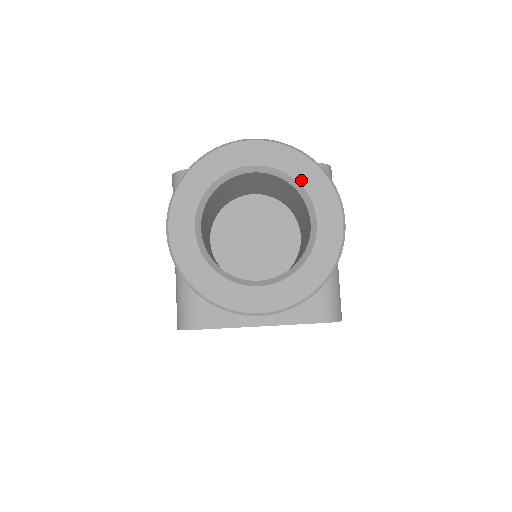
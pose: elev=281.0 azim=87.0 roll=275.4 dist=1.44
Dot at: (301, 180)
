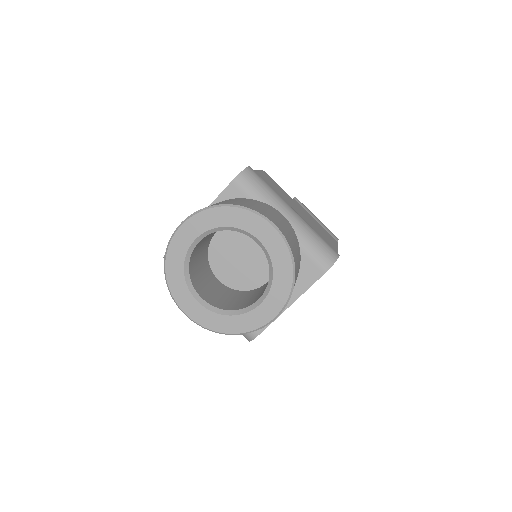
Dot at: (228, 224)
